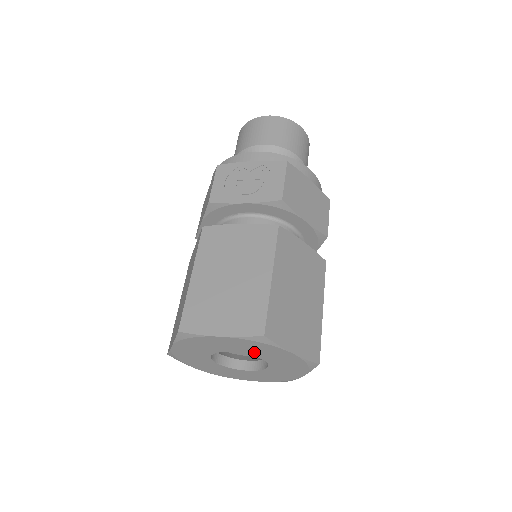
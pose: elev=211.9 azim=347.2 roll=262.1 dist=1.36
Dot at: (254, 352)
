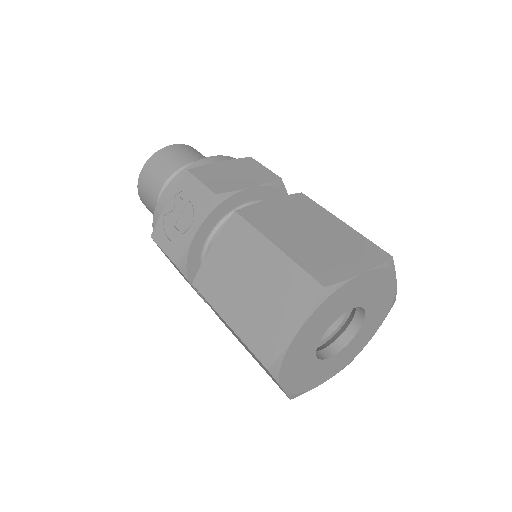
Dot at: (338, 311)
